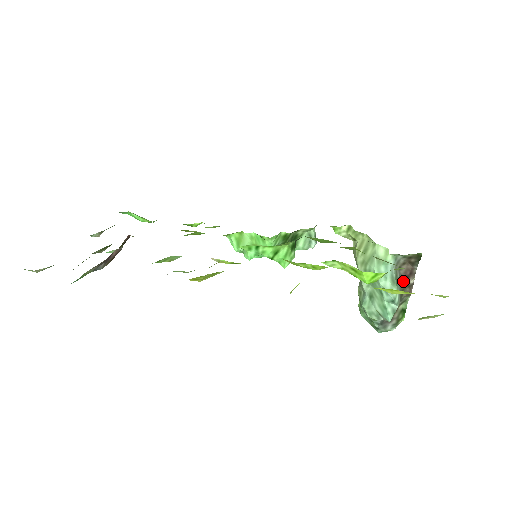
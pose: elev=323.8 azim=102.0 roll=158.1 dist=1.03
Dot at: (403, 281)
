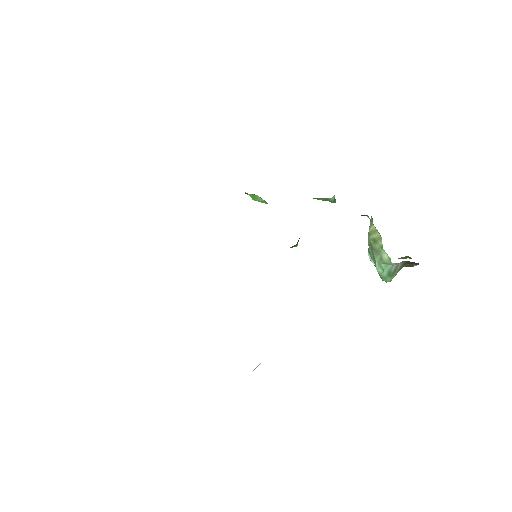
Dot at: (405, 265)
